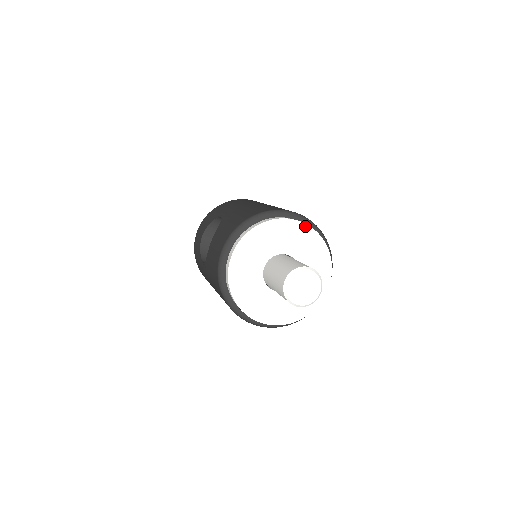
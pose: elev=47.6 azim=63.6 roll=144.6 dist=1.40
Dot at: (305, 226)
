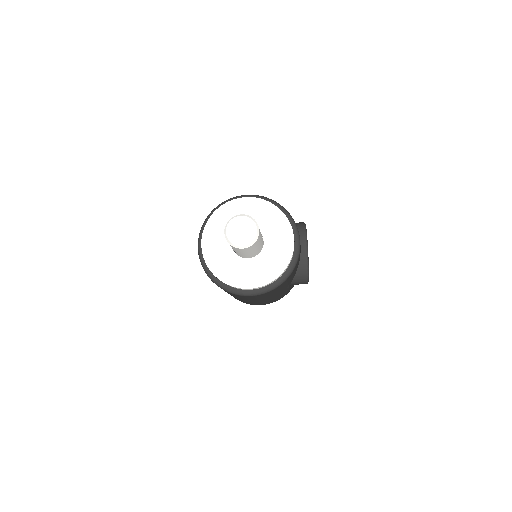
Dot at: (250, 199)
